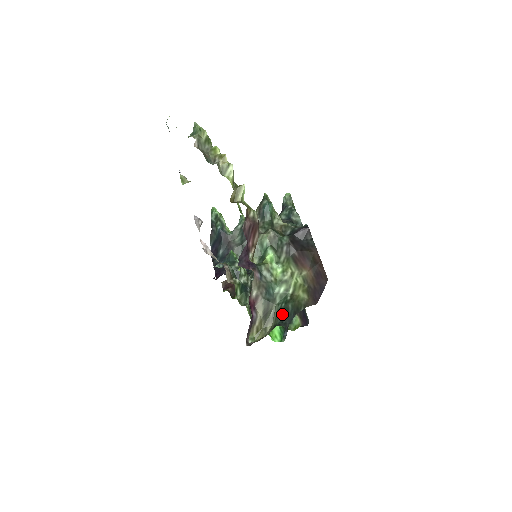
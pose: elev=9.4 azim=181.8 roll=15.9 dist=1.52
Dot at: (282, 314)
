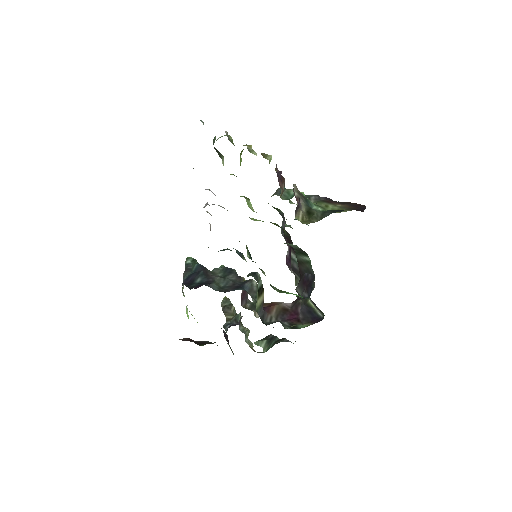
Dot at: (329, 212)
